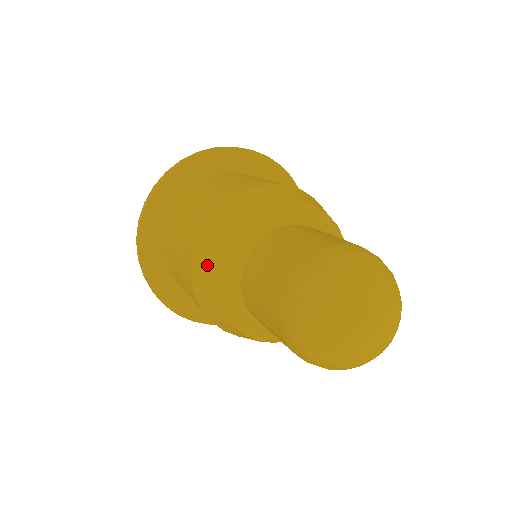
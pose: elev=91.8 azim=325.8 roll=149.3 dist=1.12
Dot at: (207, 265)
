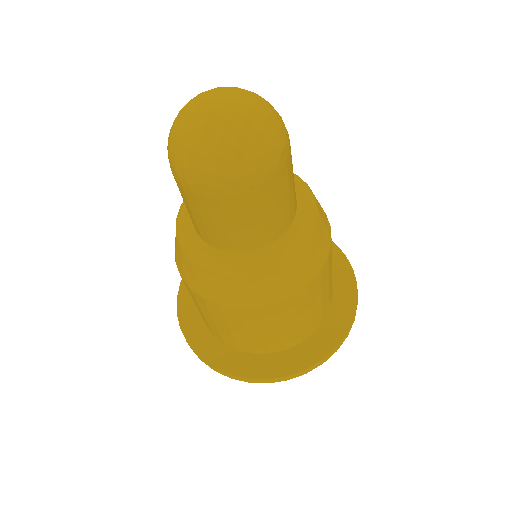
Dot at: occluded
